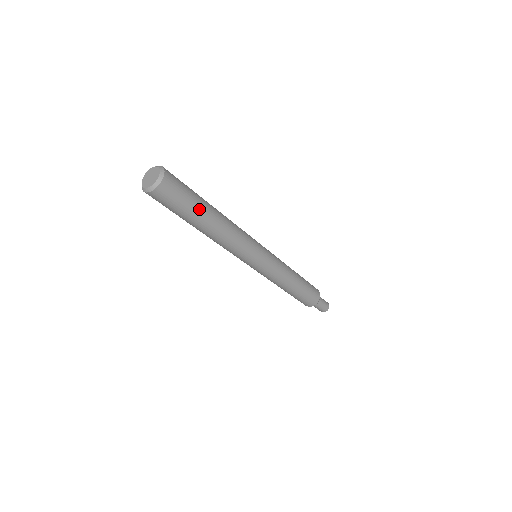
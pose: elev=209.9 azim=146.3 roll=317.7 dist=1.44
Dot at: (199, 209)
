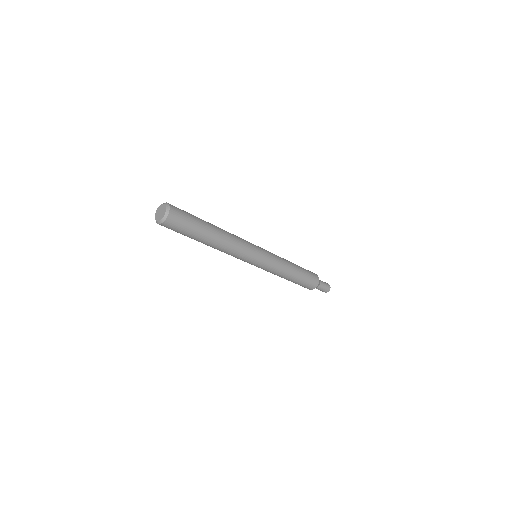
Dot at: (202, 223)
